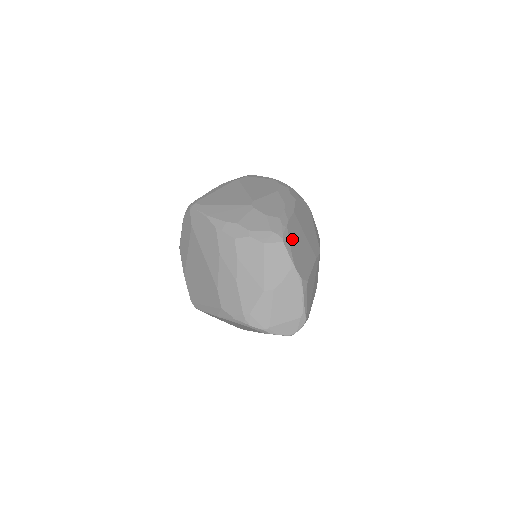
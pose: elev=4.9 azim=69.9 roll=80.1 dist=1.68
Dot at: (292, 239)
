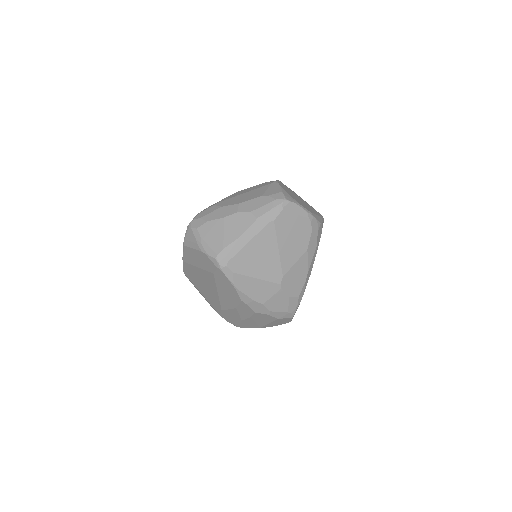
Dot at: occluded
